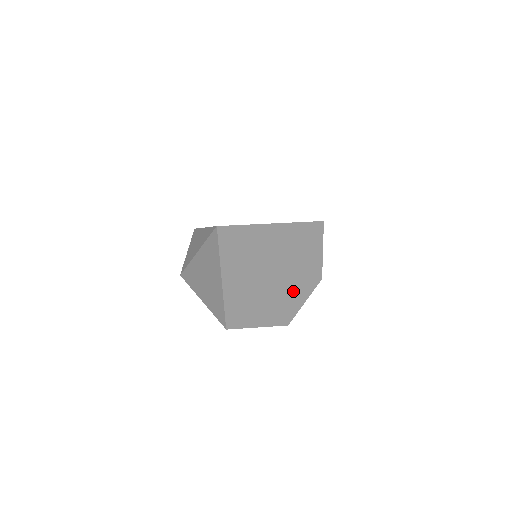
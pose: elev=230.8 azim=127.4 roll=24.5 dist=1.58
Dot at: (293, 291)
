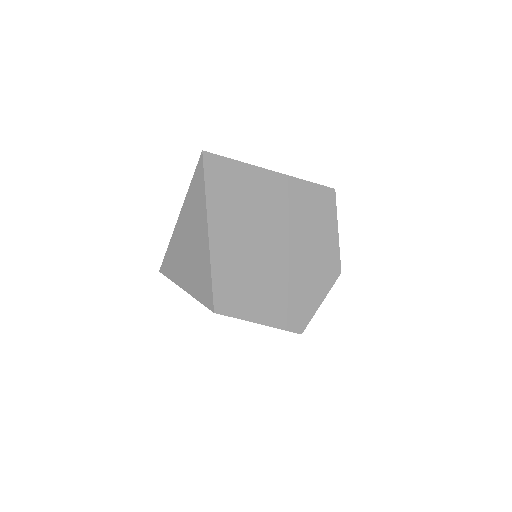
Dot at: (304, 279)
